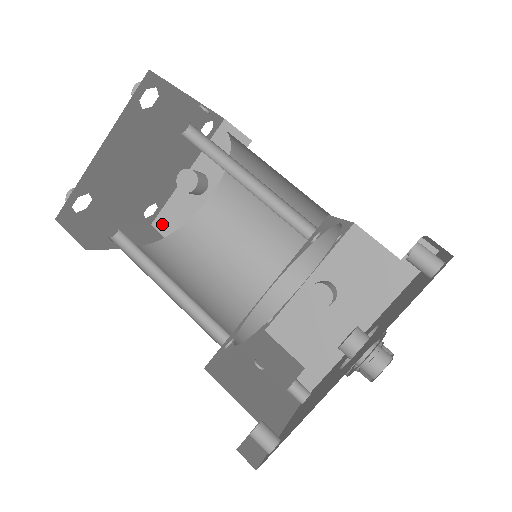
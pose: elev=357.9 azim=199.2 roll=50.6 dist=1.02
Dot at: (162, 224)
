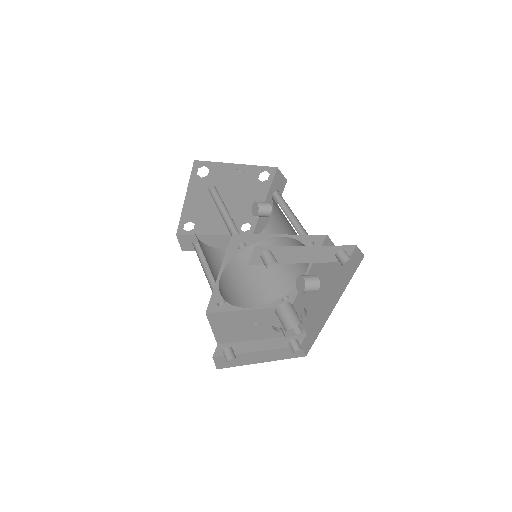
Dot at: occluded
